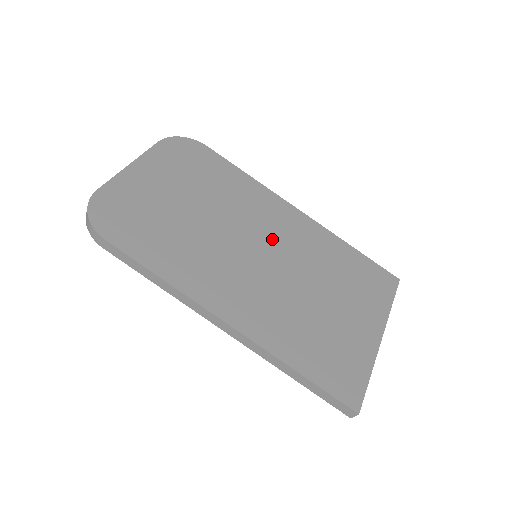
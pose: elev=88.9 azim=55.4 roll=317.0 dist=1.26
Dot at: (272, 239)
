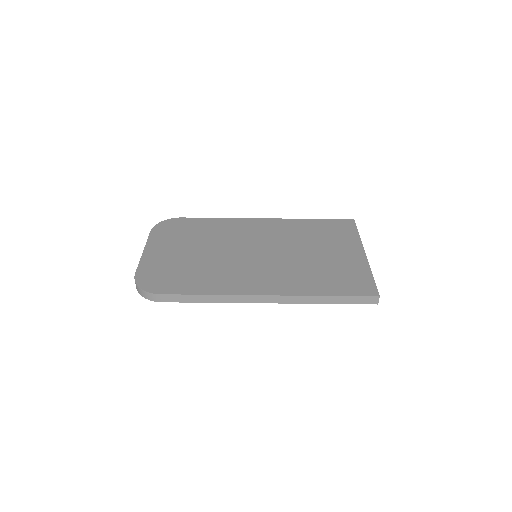
Dot at: (259, 241)
